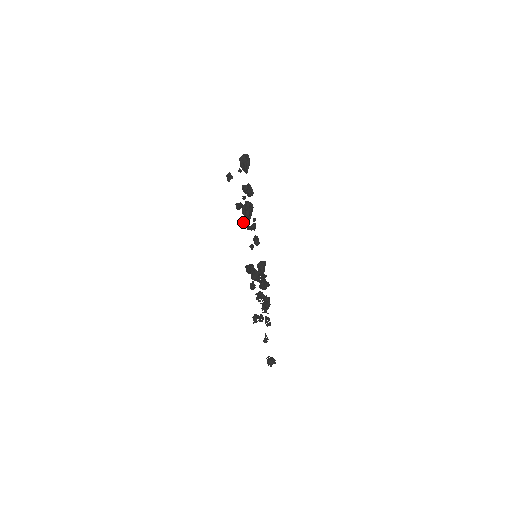
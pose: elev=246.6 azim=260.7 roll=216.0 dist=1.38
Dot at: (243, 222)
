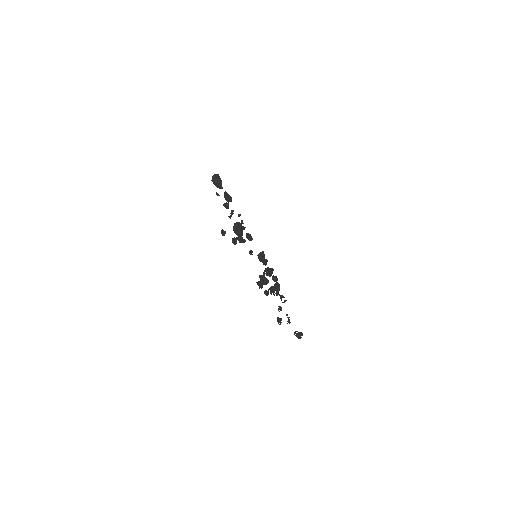
Dot at: occluded
